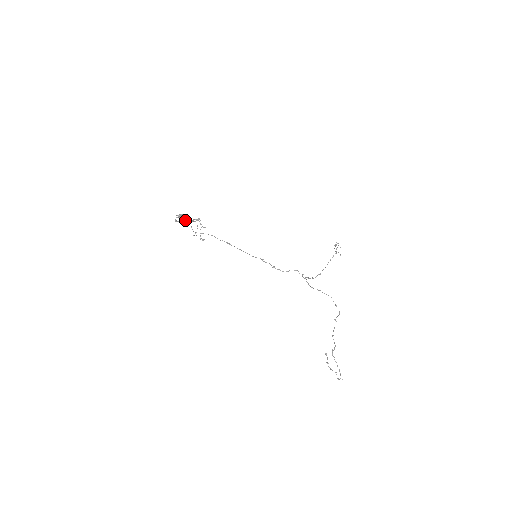
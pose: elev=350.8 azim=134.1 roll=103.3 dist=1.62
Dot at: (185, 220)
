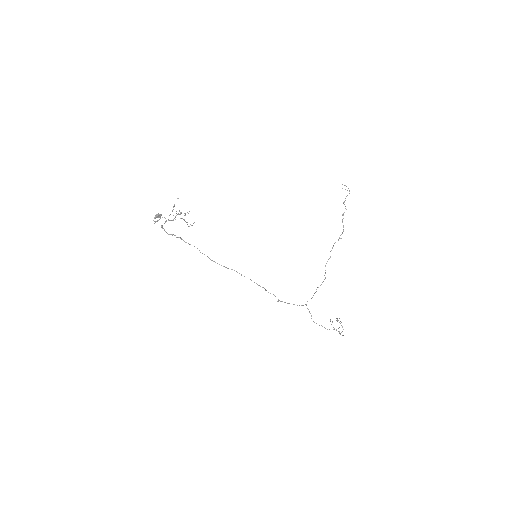
Dot at: (168, 234)
